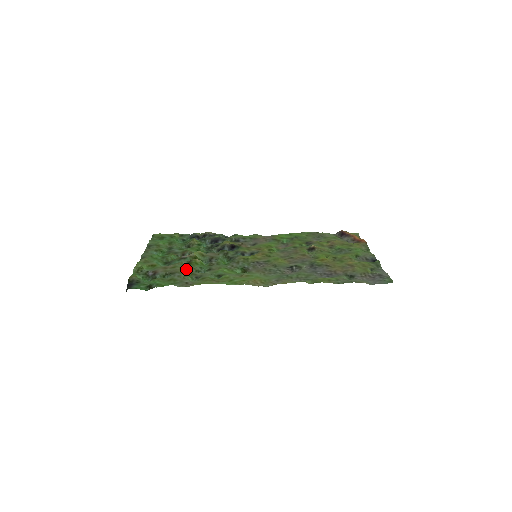
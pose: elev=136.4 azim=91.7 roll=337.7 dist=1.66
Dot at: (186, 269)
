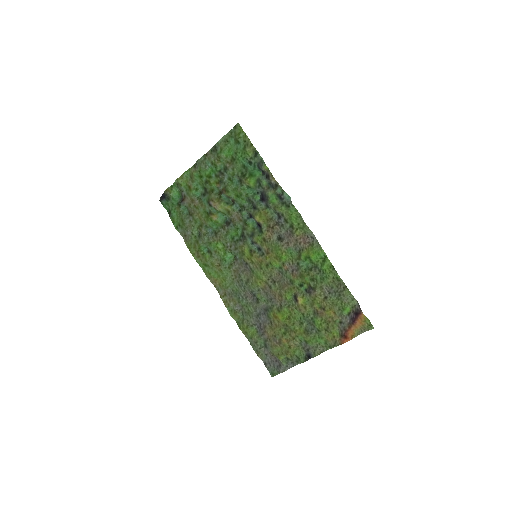
Dot at: (200, 218)
